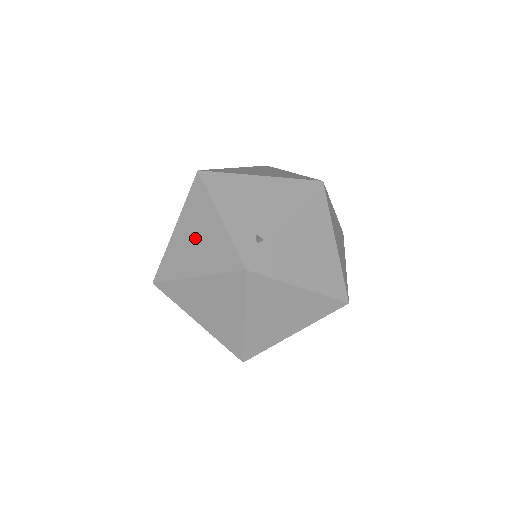
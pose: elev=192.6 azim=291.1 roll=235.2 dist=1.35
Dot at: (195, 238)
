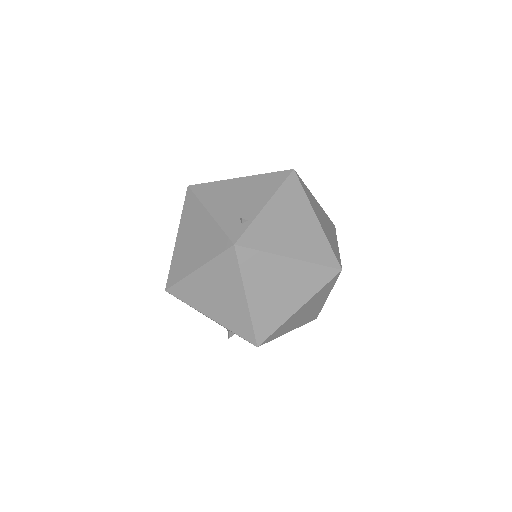
Dot at: (193, 238)
